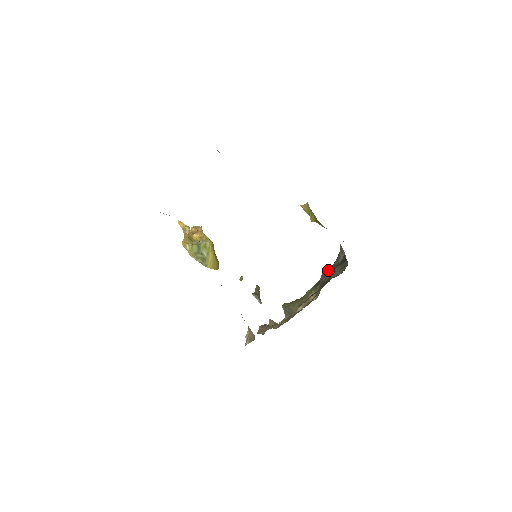
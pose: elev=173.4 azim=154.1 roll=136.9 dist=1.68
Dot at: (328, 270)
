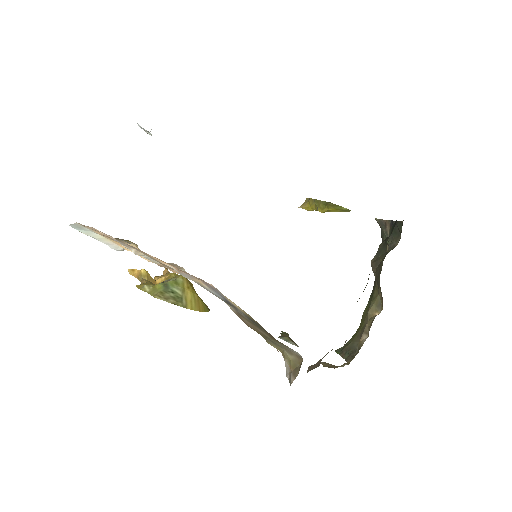
Dot at: (377, 251)
